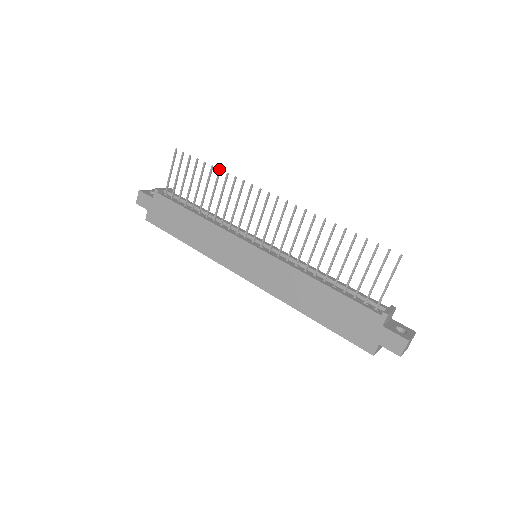
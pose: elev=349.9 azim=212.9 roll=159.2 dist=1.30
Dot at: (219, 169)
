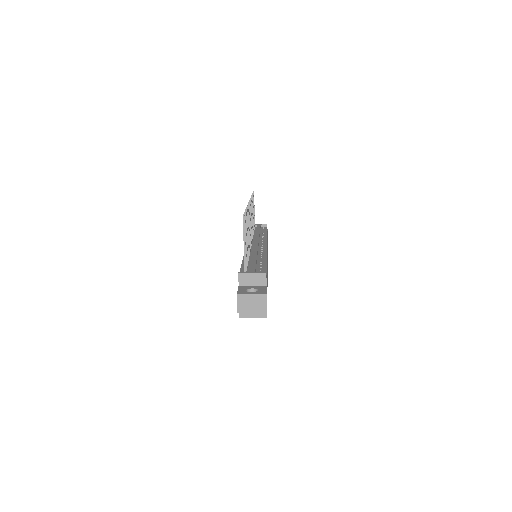
Dot at: (251, 195)
